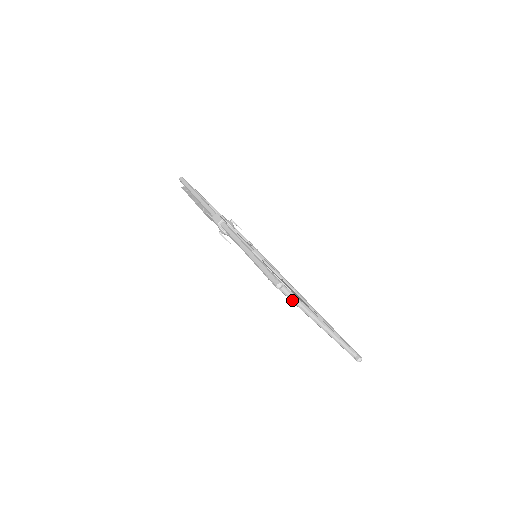
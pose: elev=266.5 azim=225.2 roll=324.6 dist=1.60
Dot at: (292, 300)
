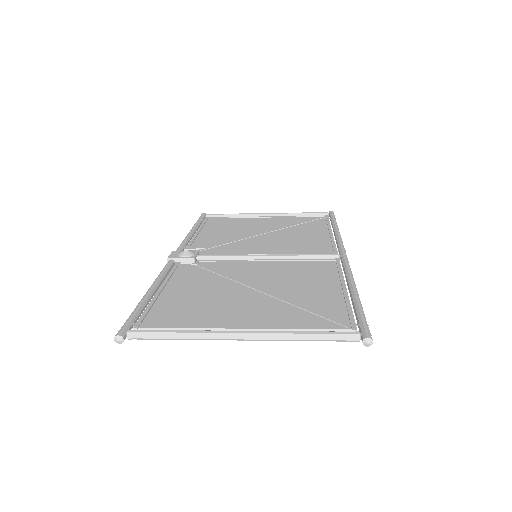
Dot at: (162, 339)
